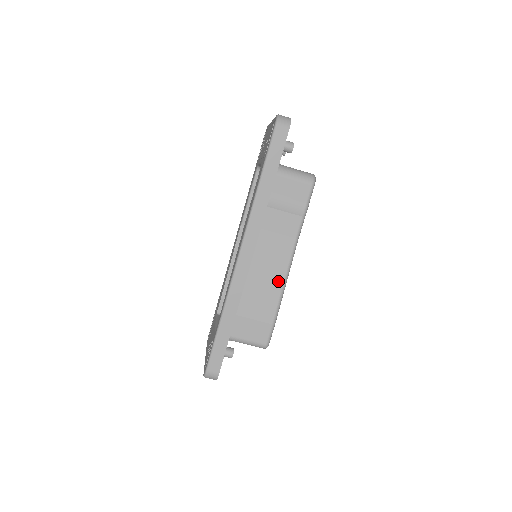
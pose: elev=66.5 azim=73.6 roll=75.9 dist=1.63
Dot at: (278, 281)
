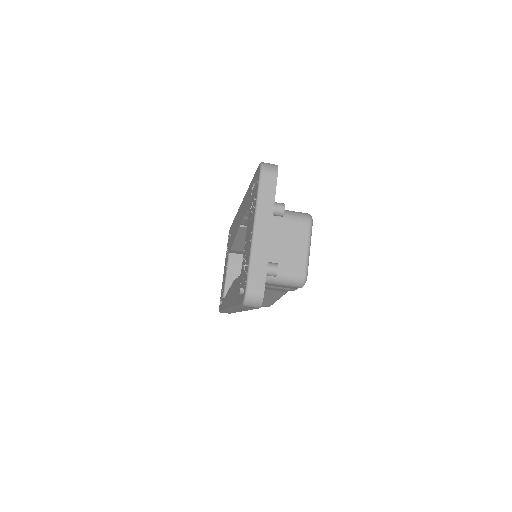
Dot at: (271, 300)
